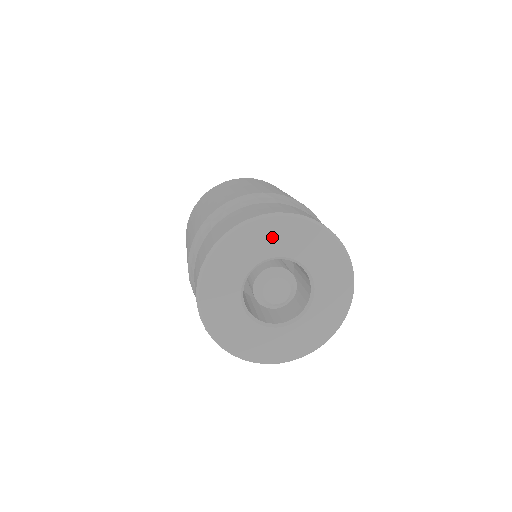
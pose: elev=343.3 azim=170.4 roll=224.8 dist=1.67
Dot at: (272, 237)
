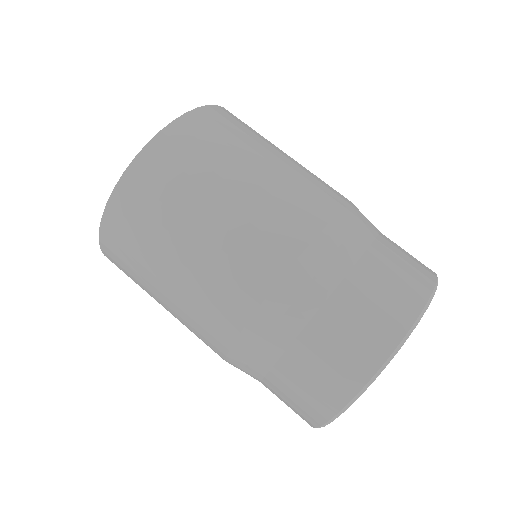
Dot at: occluded
